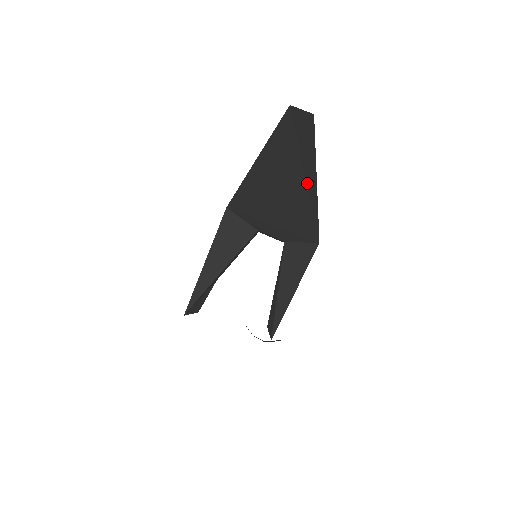
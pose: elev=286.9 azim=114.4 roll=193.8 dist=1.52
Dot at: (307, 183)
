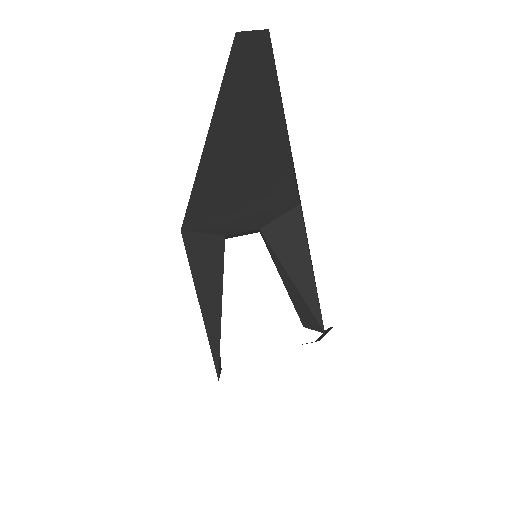
Dot at: (274, 134)
